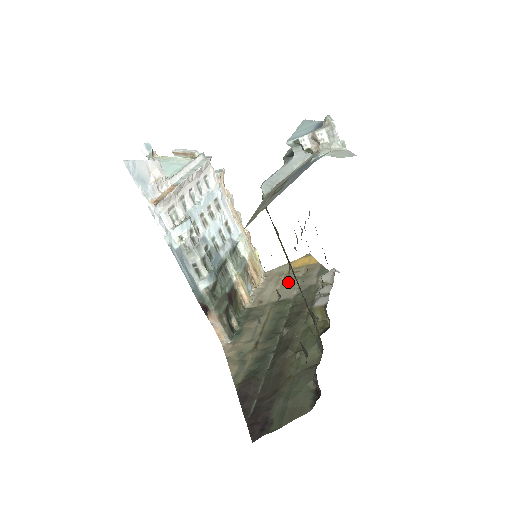
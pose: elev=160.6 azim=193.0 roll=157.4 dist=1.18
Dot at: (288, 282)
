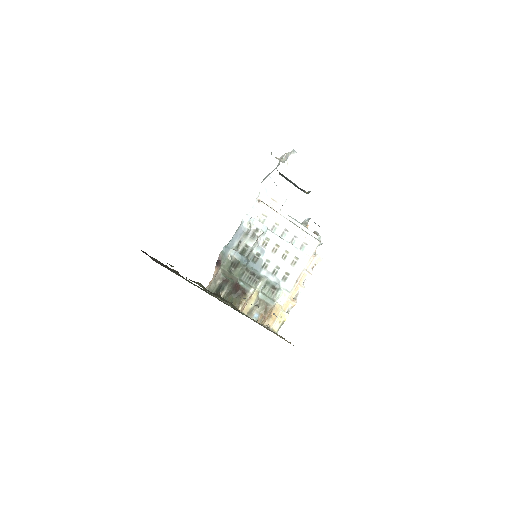
Dot at: (268, 329)
